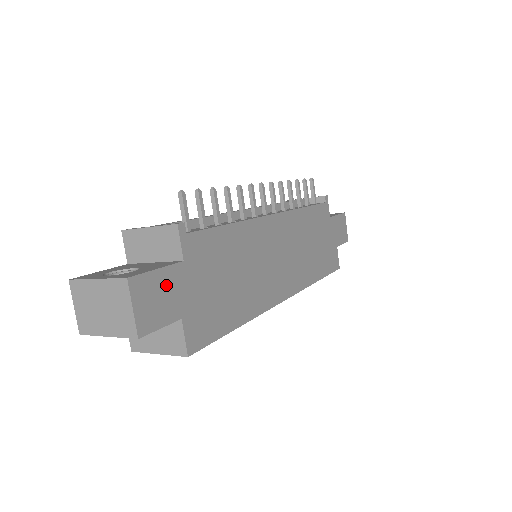
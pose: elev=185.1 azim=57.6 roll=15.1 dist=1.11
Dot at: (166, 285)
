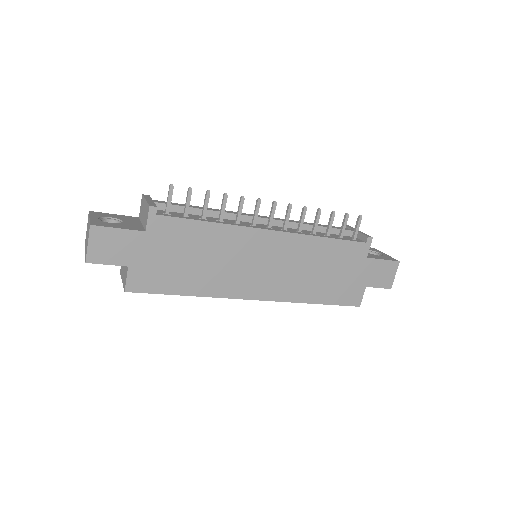
Dot at: (122, 241)
